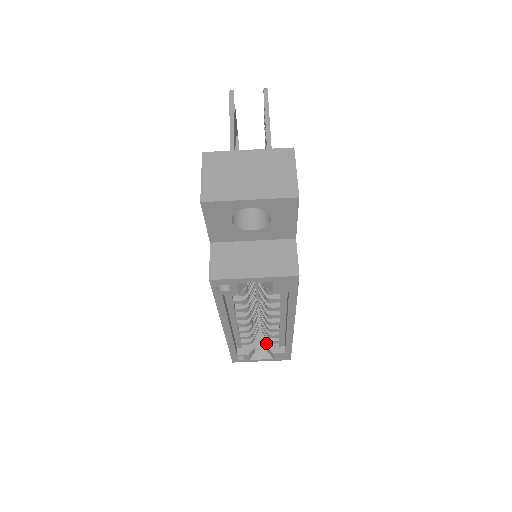
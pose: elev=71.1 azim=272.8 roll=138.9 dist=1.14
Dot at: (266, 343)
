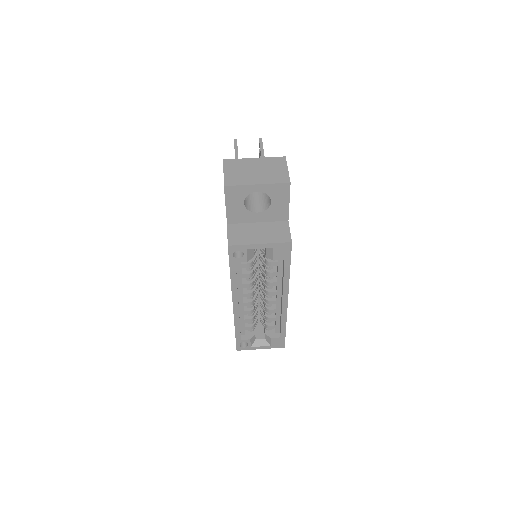
Dot at: occluded
